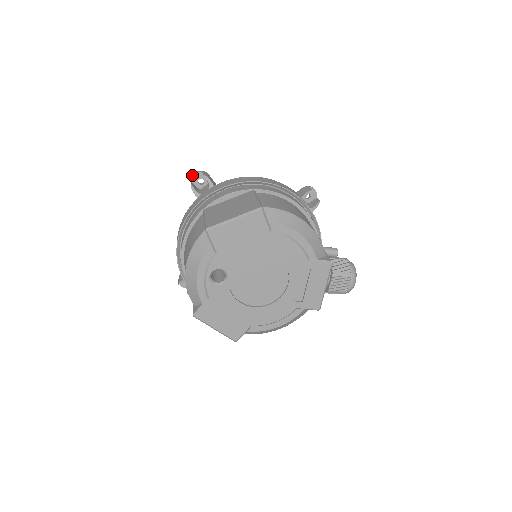
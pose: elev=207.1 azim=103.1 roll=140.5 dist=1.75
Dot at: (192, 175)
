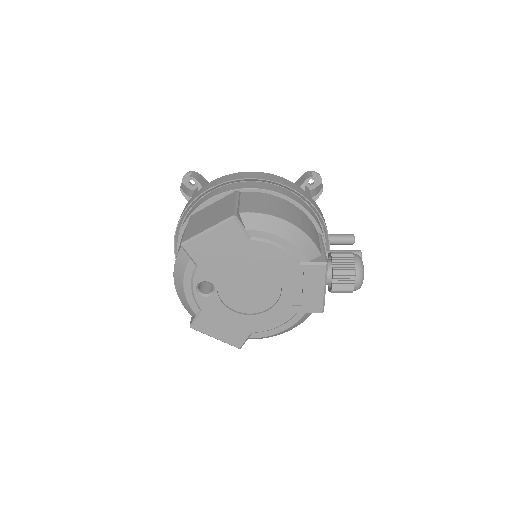
Dot at: occluded
